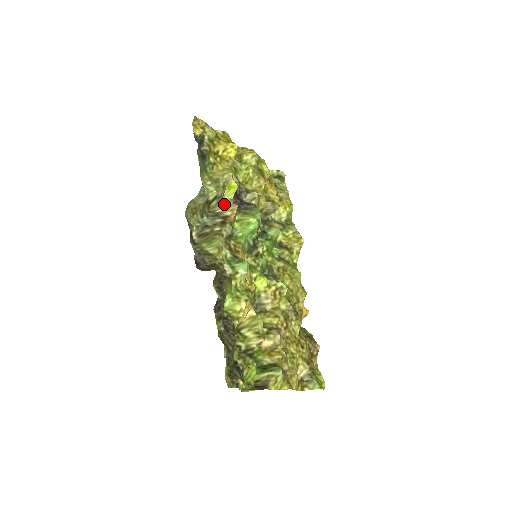
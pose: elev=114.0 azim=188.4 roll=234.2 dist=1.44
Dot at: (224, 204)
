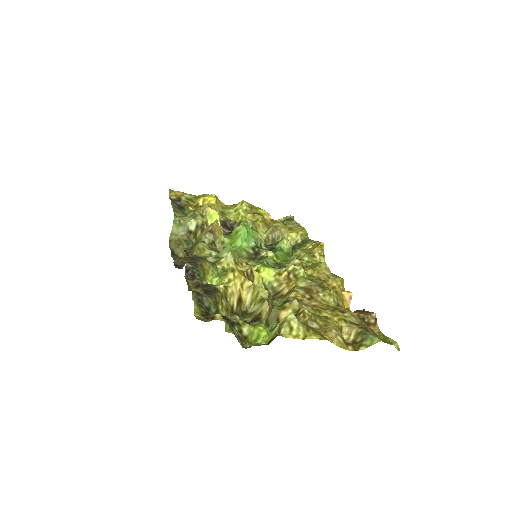
Dot at: (206, 227)
